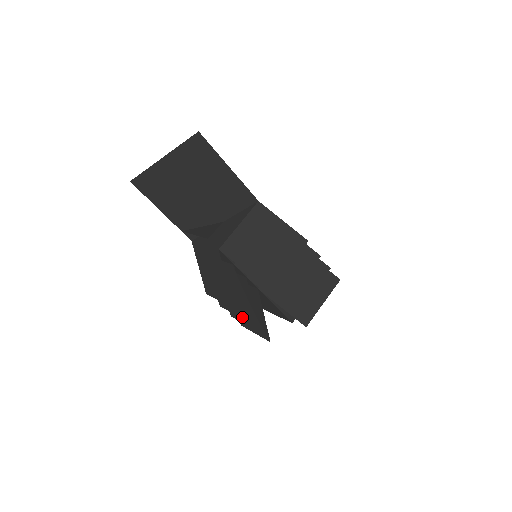
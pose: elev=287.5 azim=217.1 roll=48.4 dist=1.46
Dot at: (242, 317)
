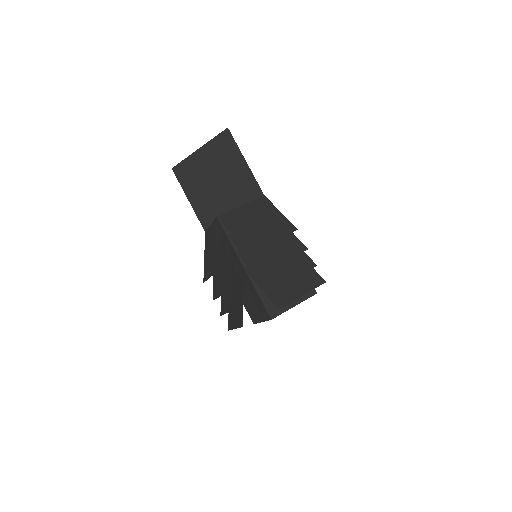
Dot at: (223, 293)
